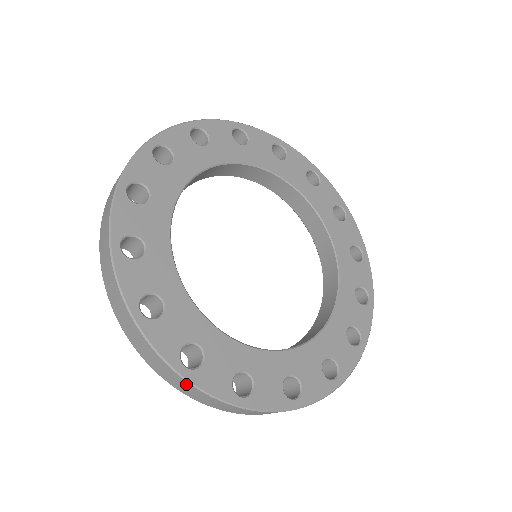
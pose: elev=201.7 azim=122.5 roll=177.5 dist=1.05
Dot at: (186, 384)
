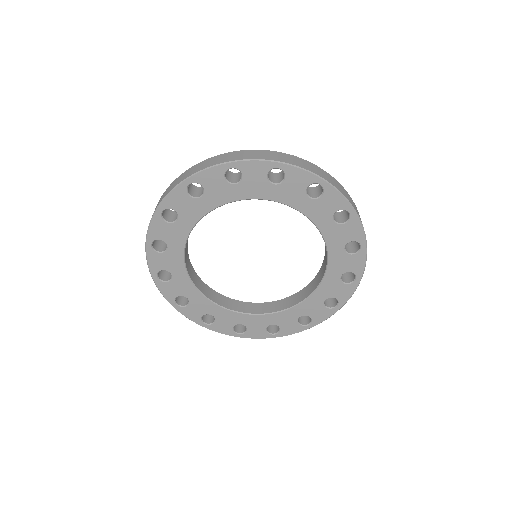
Dot at: occluded
